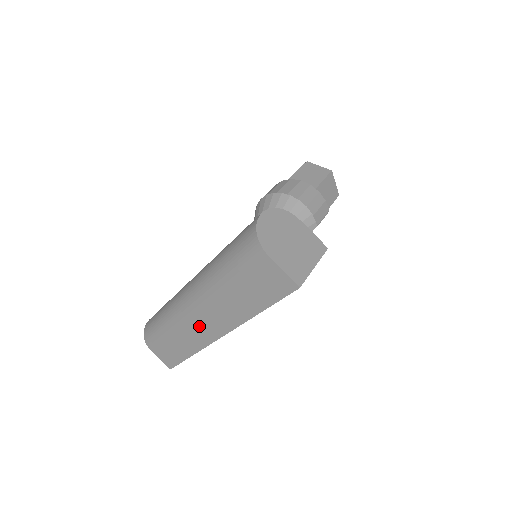
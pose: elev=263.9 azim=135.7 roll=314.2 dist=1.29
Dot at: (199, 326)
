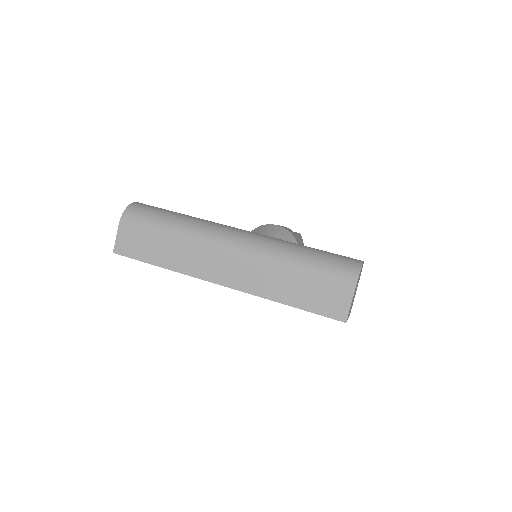
Dot at: (215, 262)
